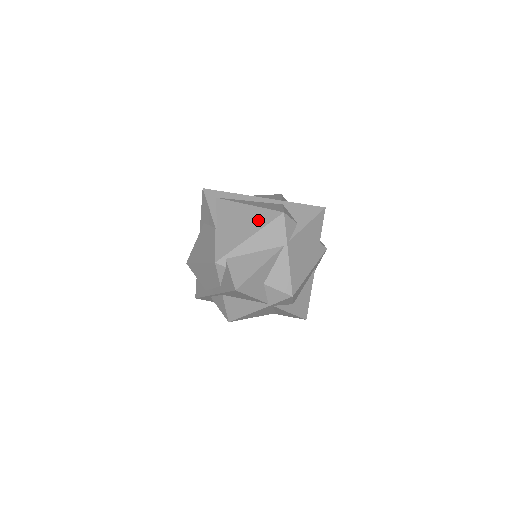
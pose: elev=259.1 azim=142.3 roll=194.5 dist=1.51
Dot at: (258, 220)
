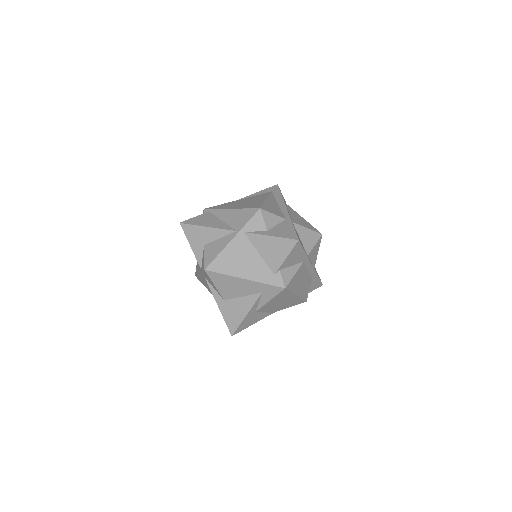
Dot at: (249, 205)
